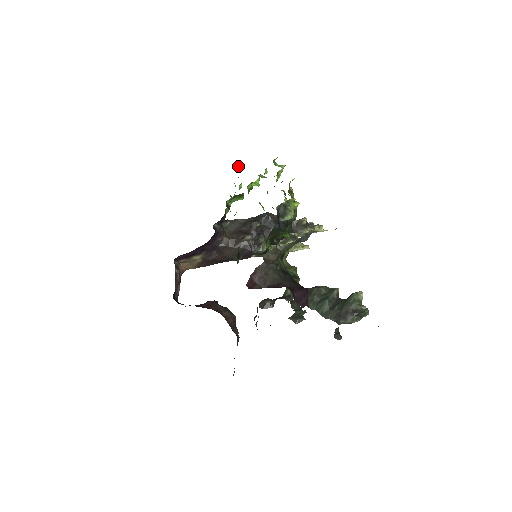
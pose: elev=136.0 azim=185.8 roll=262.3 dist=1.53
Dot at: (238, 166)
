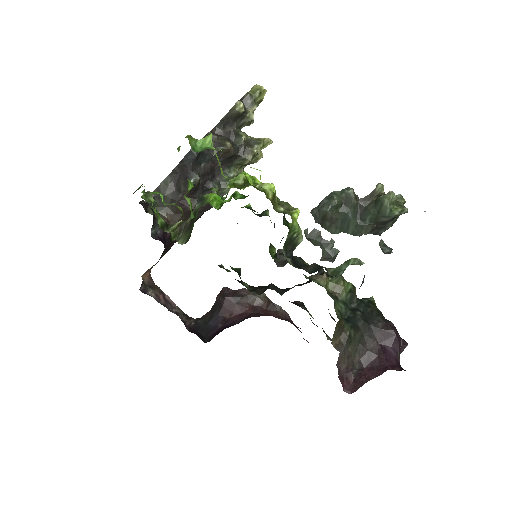
Dot at: occluded
